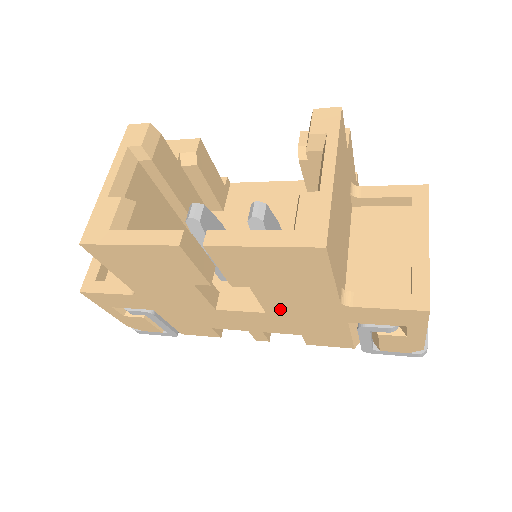
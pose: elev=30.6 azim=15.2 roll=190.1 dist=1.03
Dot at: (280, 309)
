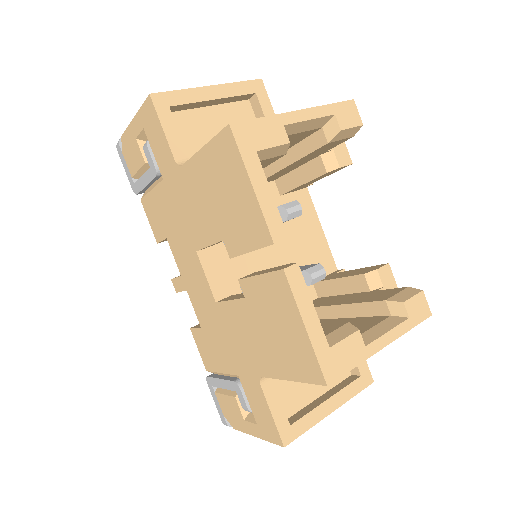
Dot at: (228, 318)
